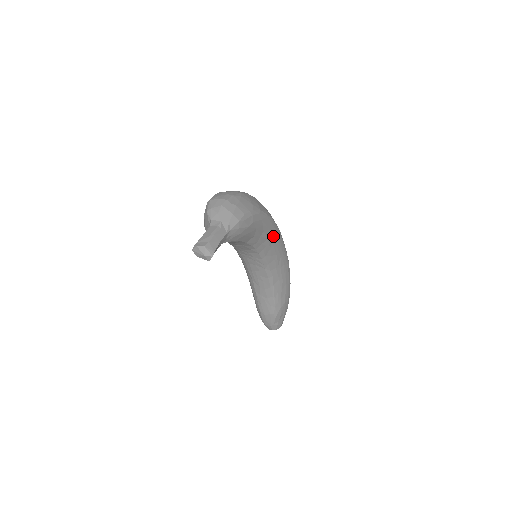
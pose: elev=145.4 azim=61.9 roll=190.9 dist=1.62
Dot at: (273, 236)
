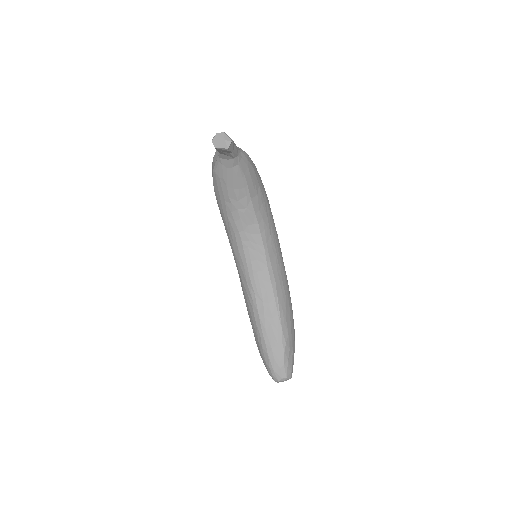
Dot at: (271, 221)
